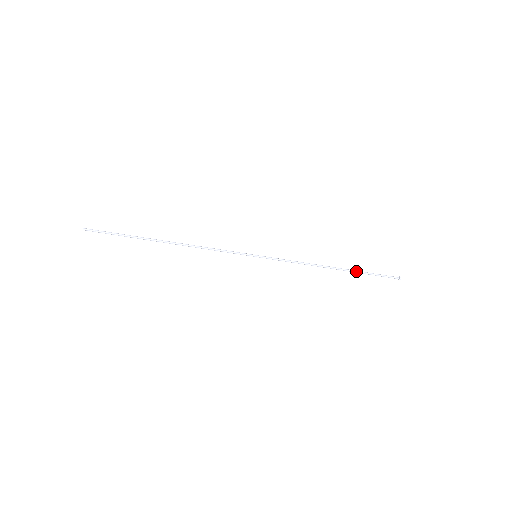
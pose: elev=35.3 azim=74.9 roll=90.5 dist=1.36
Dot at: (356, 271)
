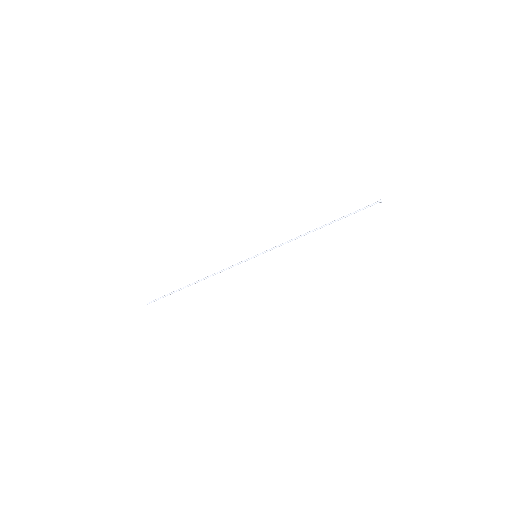
Dot at: (338, 220)
